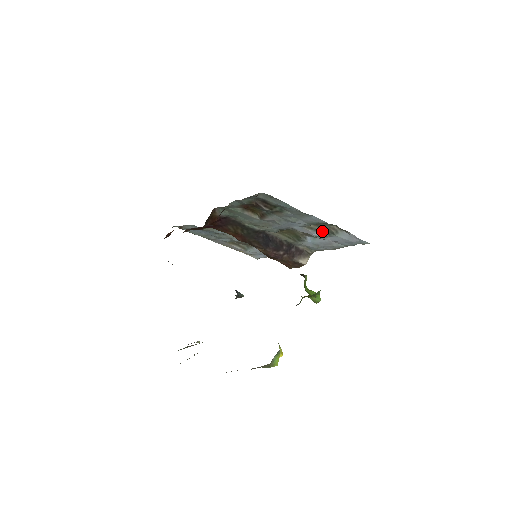
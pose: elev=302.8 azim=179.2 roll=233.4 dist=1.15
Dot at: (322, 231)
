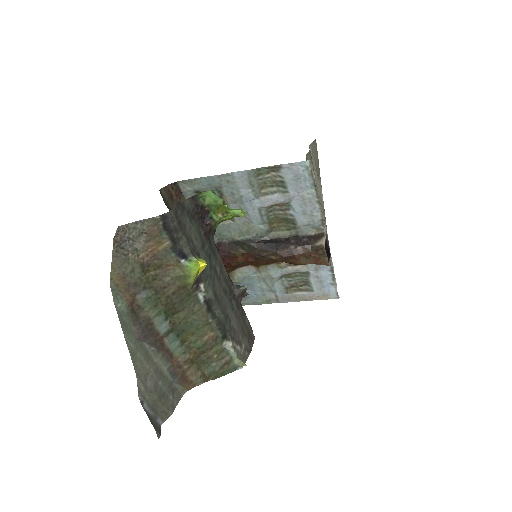
Dot at: (278, 190)
